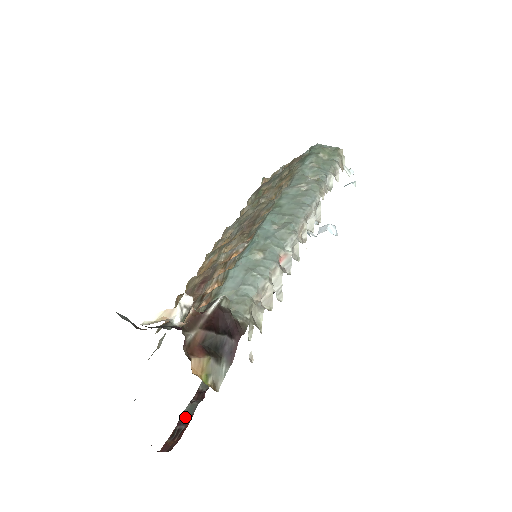
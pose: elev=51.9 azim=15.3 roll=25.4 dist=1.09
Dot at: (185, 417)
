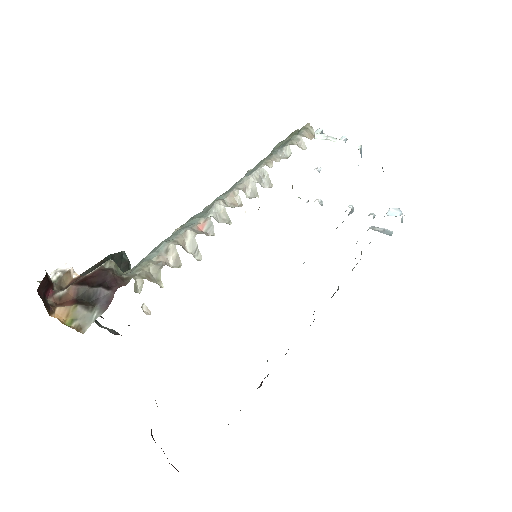
Dot at: occluded
